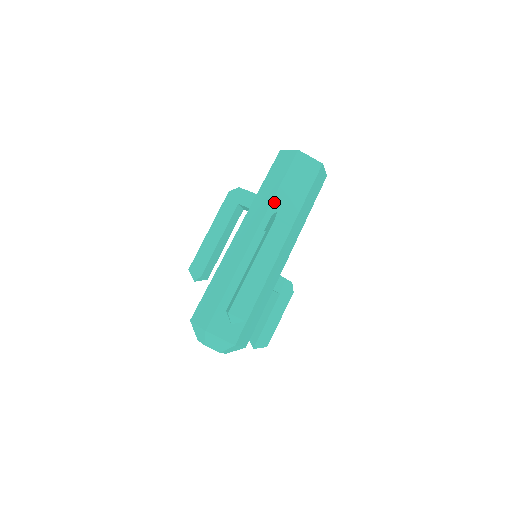
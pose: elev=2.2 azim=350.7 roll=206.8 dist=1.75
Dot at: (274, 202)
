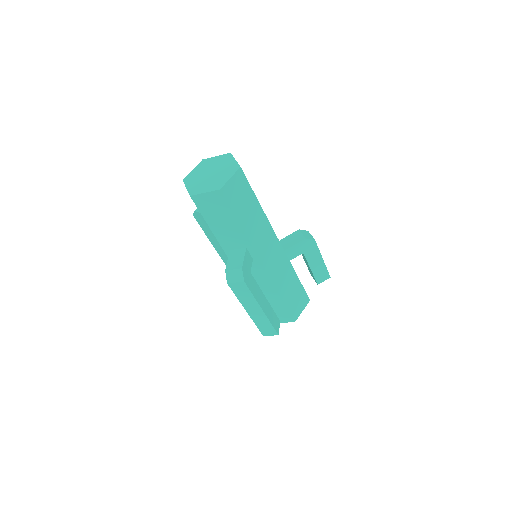
Dot at: (221, 242)
